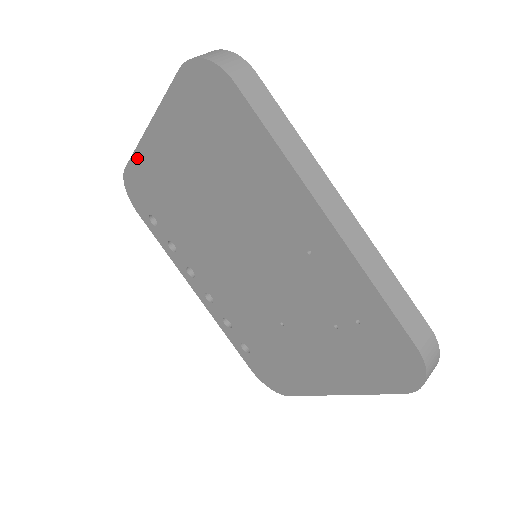
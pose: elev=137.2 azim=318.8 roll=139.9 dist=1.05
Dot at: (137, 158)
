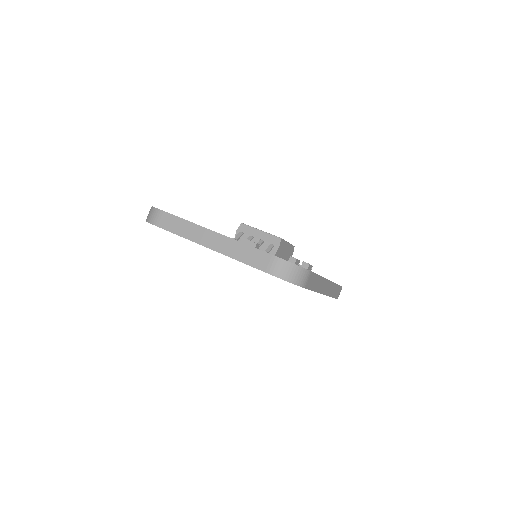
Dot at: (180, 236)
